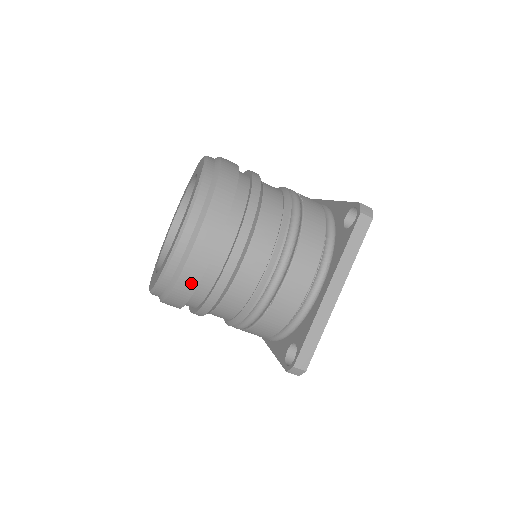
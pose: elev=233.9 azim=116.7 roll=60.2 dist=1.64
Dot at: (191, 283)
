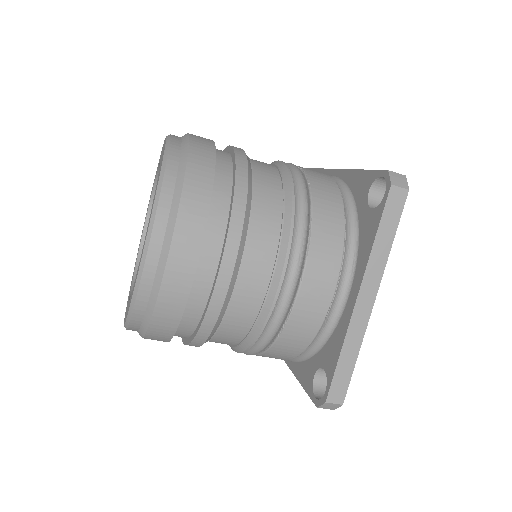
Dot at: (172, 315)
